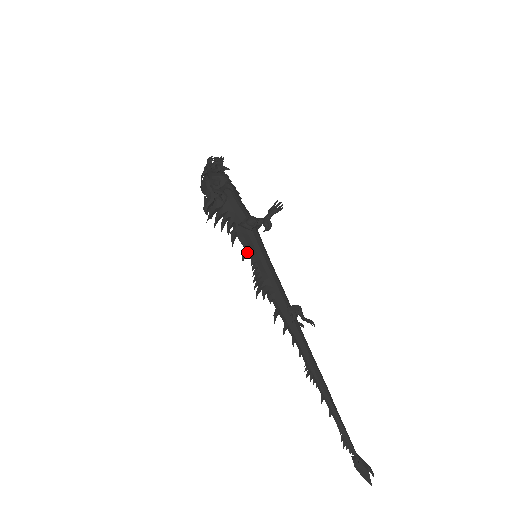
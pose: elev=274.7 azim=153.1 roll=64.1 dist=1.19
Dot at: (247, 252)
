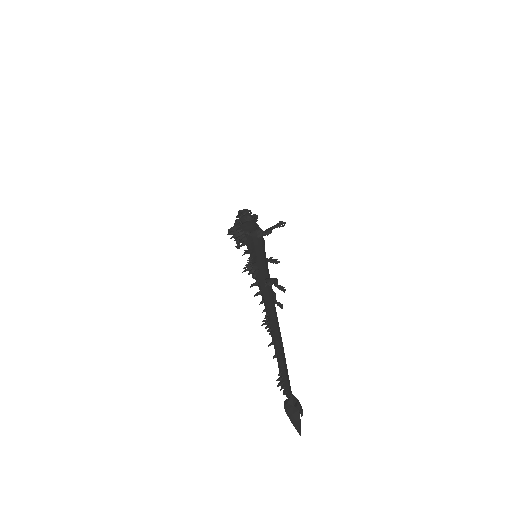
Dot at: (249, 252)
